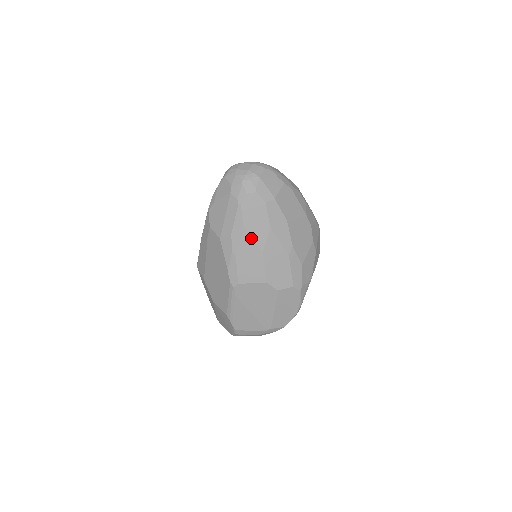
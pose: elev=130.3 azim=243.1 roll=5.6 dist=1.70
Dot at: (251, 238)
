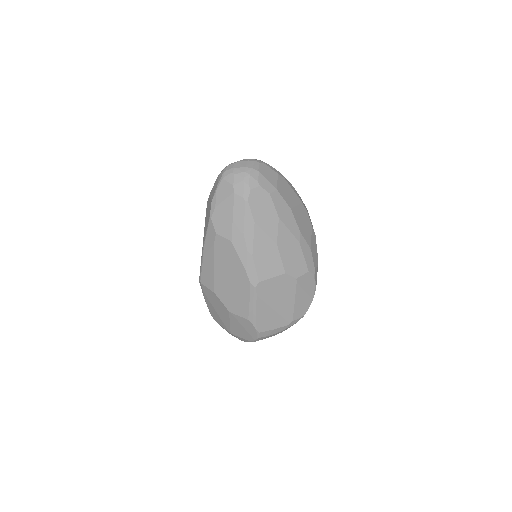
Dot at: (263, 232)
